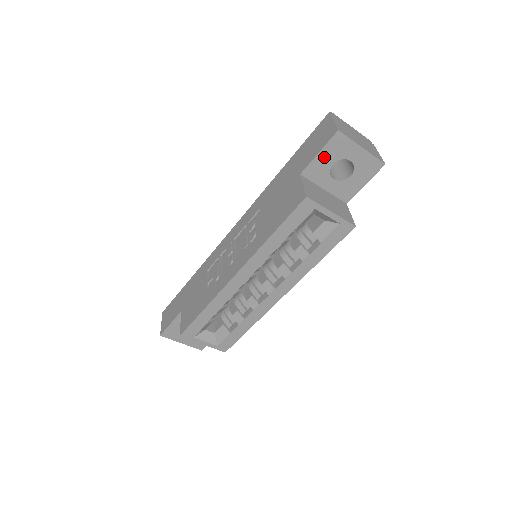
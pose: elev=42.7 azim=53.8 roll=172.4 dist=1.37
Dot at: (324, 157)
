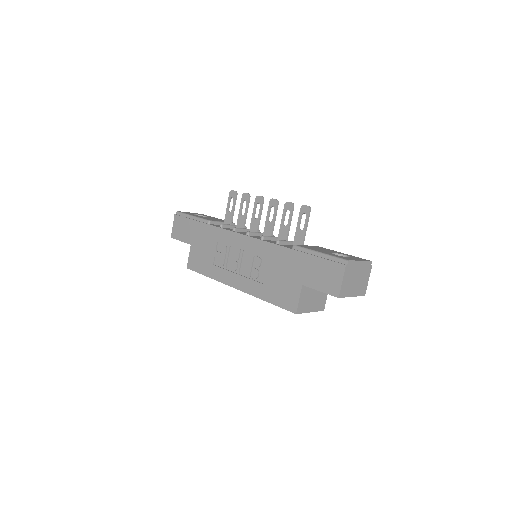
Dot at: occluded
